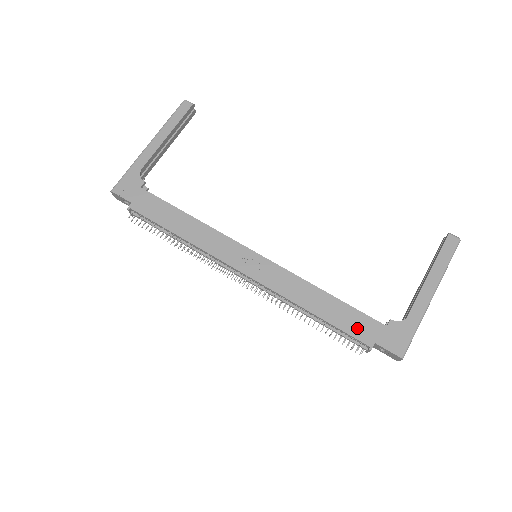
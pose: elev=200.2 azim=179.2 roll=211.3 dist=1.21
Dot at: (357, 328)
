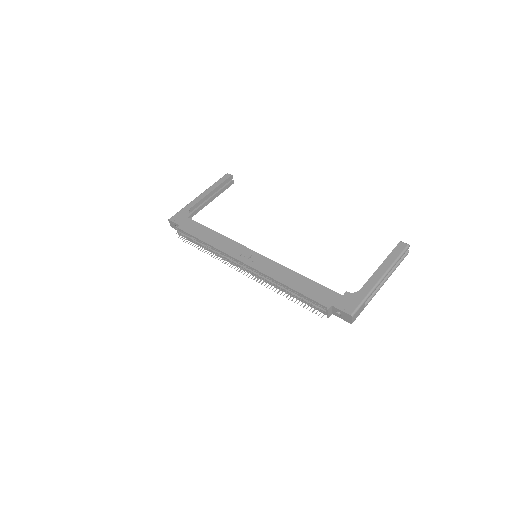
Dot at: (319, 296)
